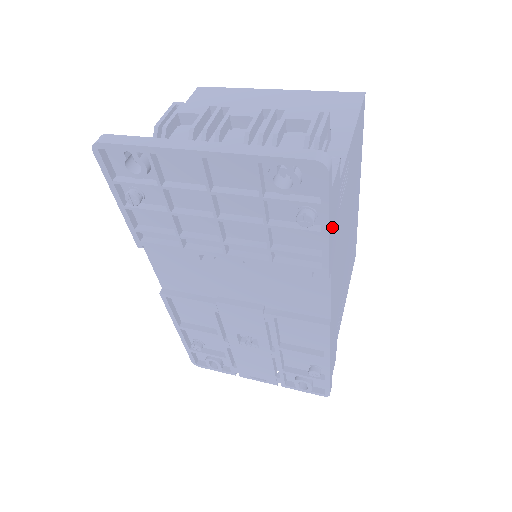
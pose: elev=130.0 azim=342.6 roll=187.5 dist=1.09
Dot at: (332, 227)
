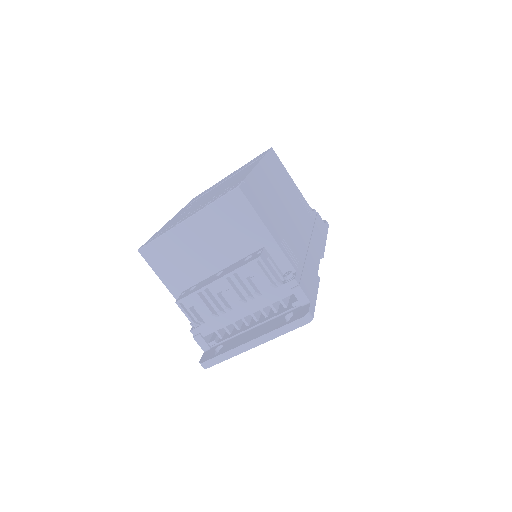
Dot at: (312, 287)
